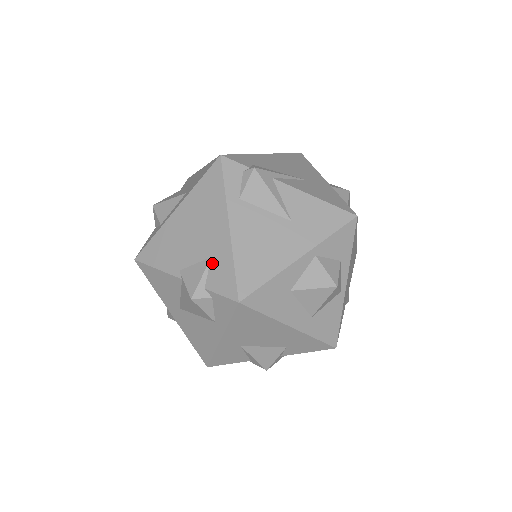
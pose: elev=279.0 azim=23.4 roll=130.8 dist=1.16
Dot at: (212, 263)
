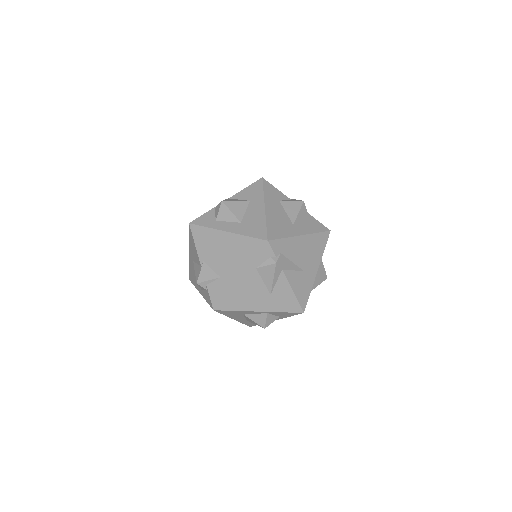
Dot at: (218, 280)
